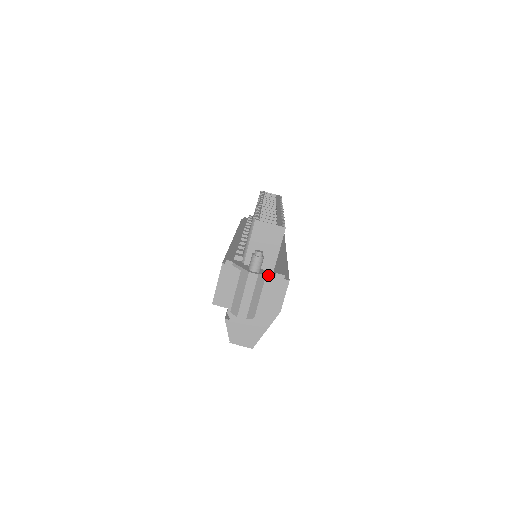
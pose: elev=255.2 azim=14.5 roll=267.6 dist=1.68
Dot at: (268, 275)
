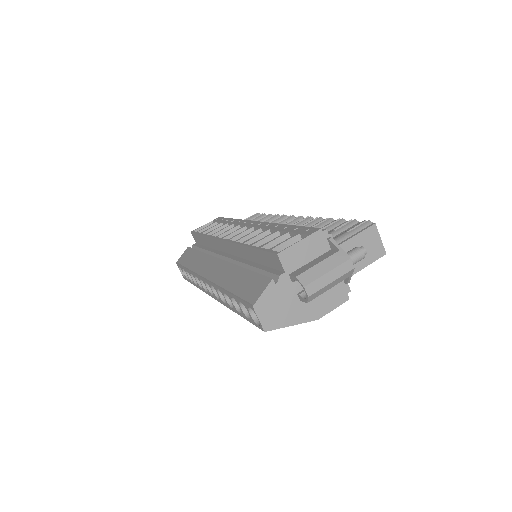
Dot at: (350, 277)
